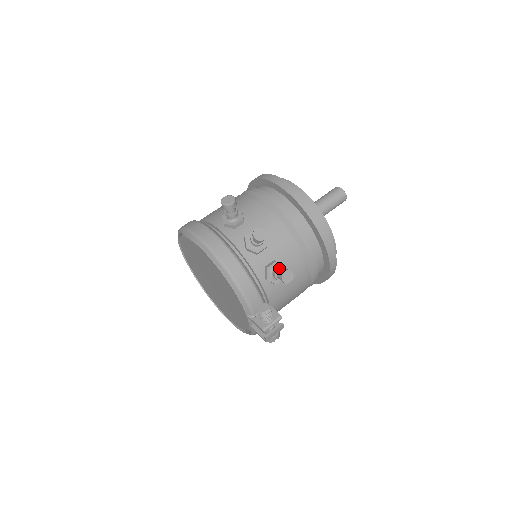
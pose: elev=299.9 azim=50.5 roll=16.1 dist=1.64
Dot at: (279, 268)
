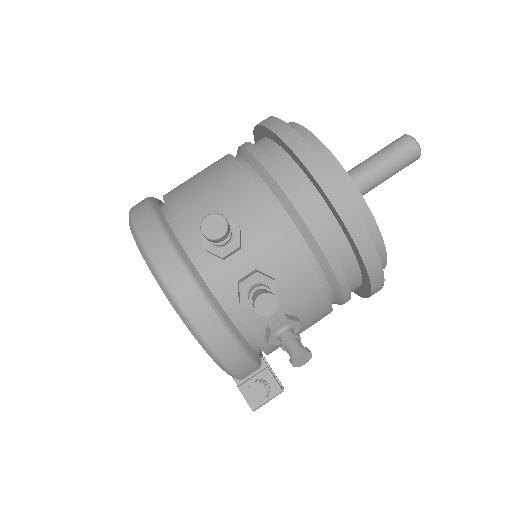
Dot at: (290, 337)
